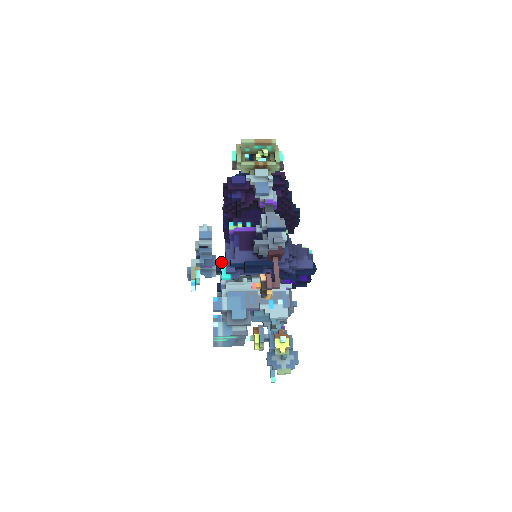
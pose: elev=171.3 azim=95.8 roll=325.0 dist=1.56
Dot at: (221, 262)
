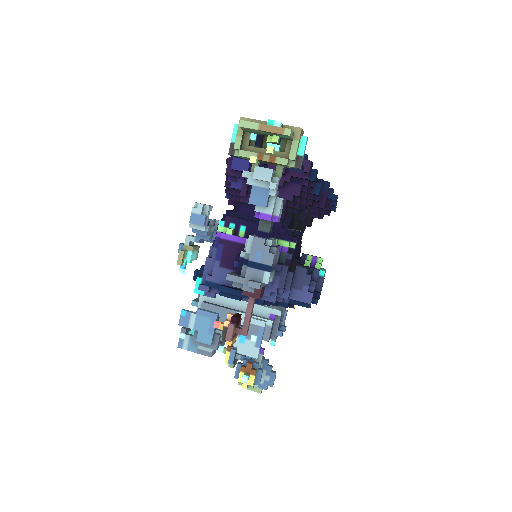
Dot at: (200, 270)
